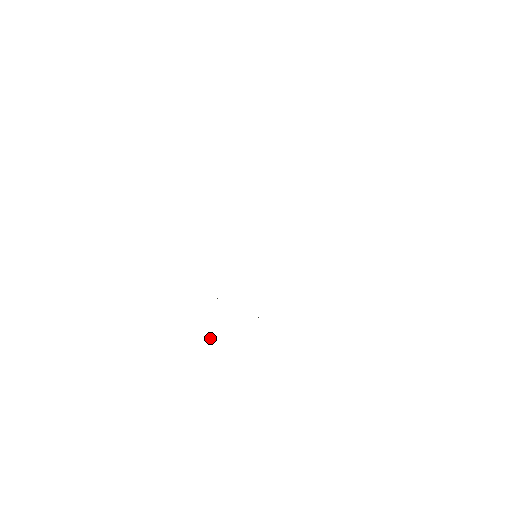
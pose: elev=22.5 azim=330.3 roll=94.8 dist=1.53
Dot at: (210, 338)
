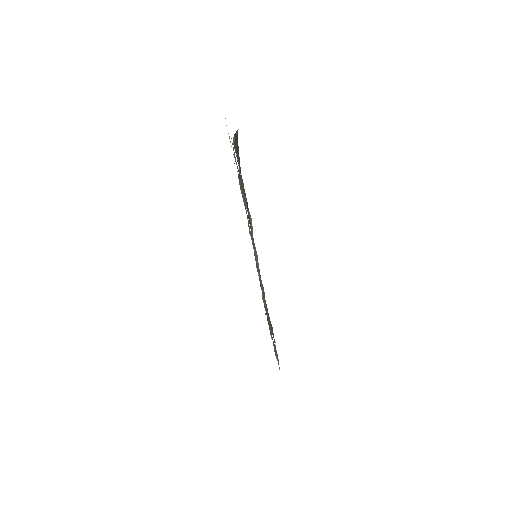
Dot at: occluded
